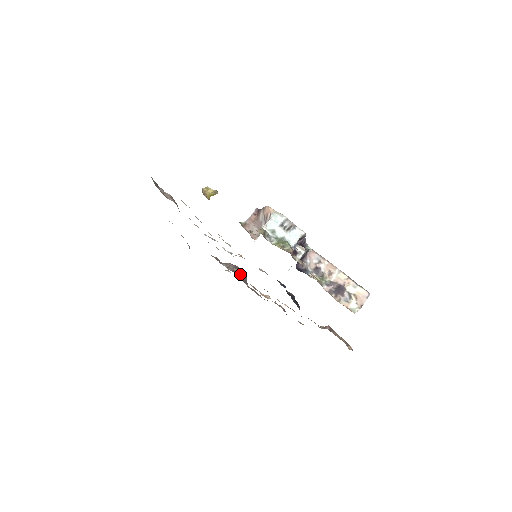
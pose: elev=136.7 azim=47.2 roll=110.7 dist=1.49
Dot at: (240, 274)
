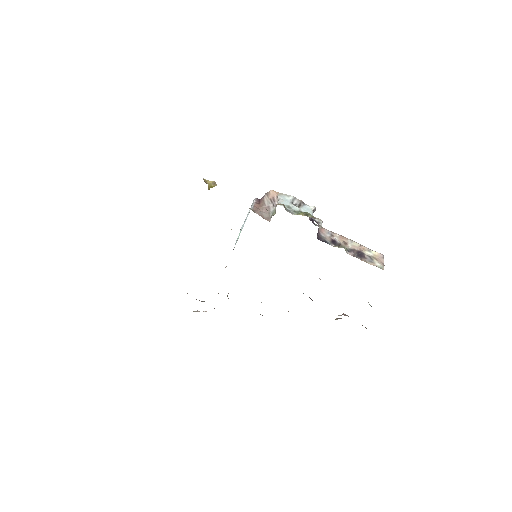
Dot at: (227, 296)
